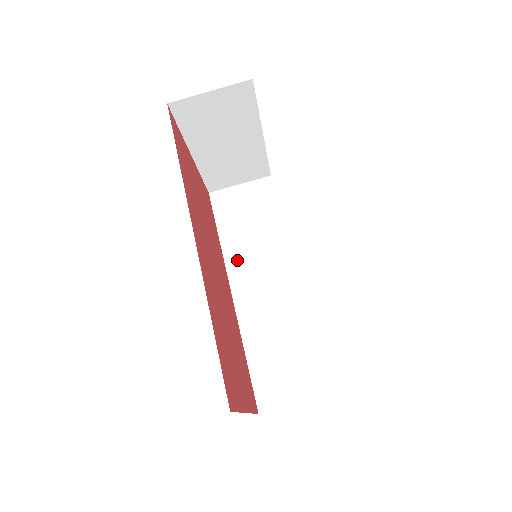
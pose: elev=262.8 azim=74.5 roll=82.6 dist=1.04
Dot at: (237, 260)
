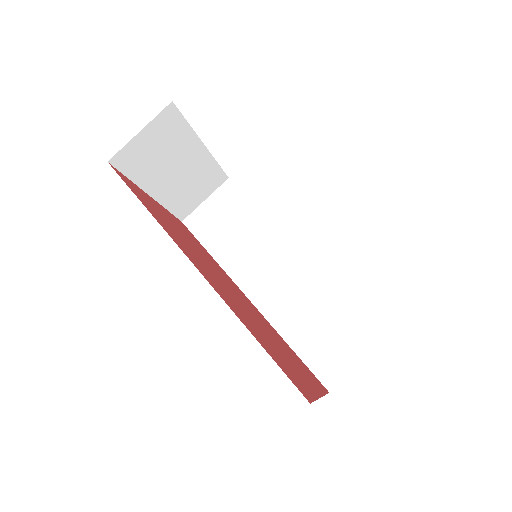
Dot at: (239, 268)
